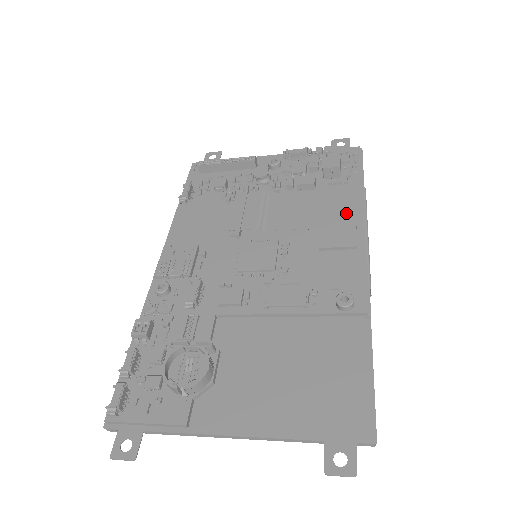
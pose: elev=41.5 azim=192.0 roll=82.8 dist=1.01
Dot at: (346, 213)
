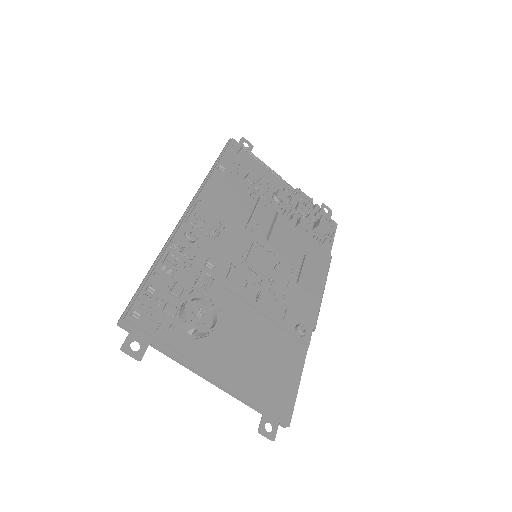
Dot at: (319, 268)
